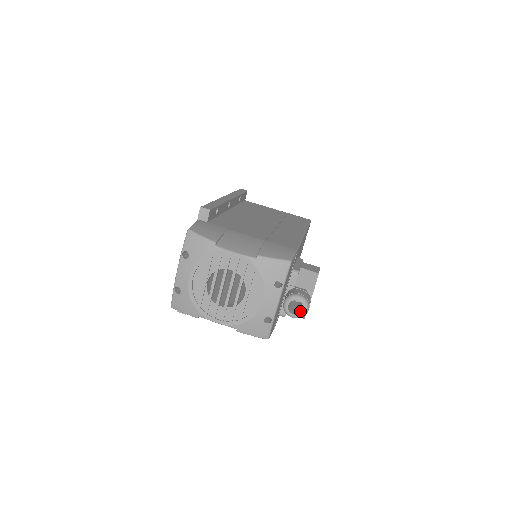
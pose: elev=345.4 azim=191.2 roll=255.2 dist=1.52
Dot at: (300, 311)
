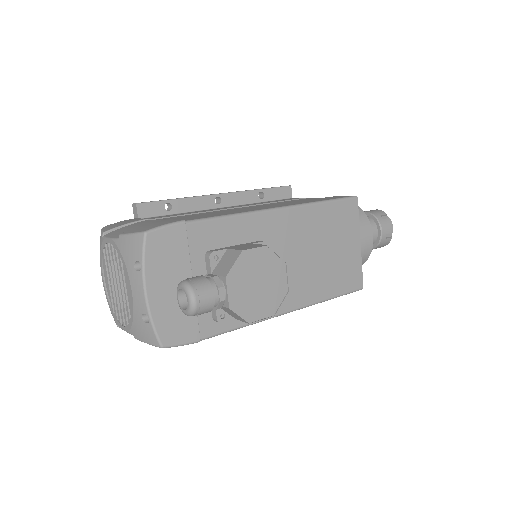
Dot at: occluded
